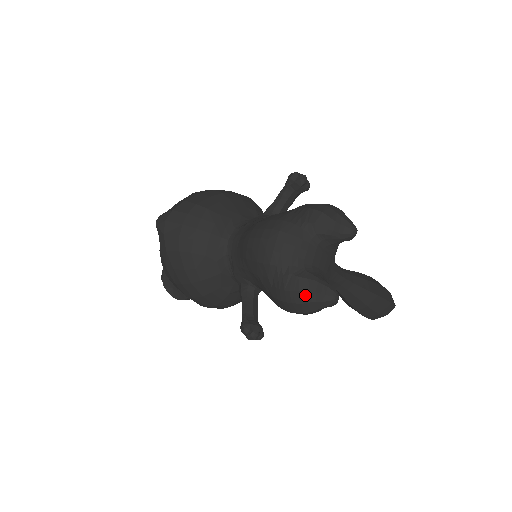
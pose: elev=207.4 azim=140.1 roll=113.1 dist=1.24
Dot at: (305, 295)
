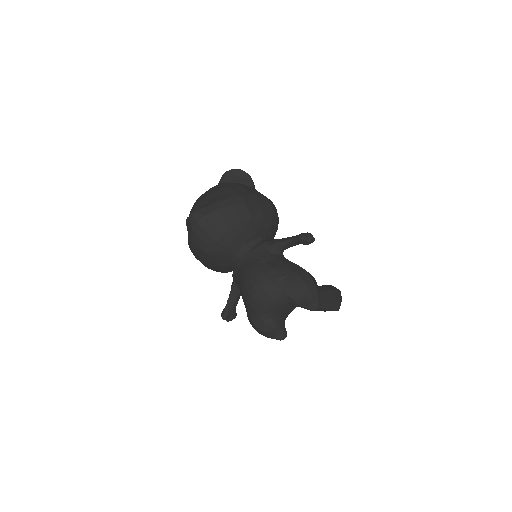
Dot at: (264, 333)
